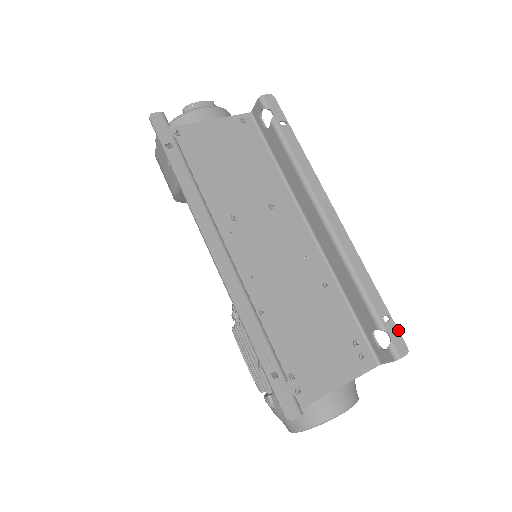
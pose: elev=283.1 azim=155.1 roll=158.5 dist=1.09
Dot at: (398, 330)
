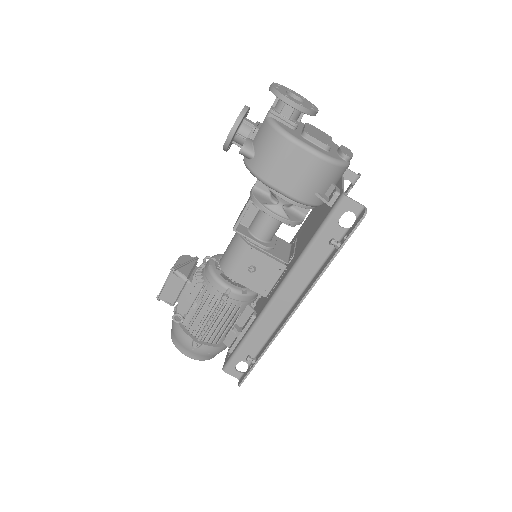
Dot at: occluded
